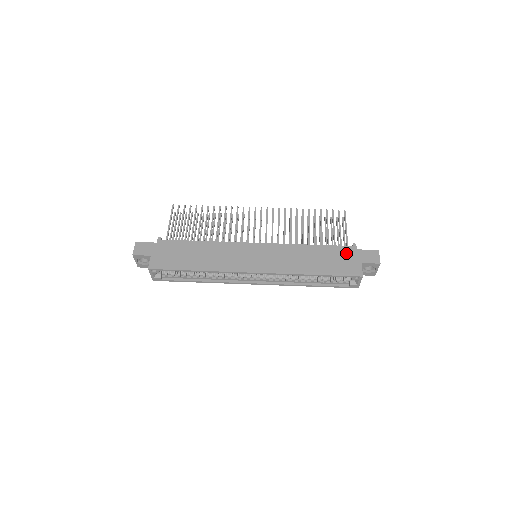
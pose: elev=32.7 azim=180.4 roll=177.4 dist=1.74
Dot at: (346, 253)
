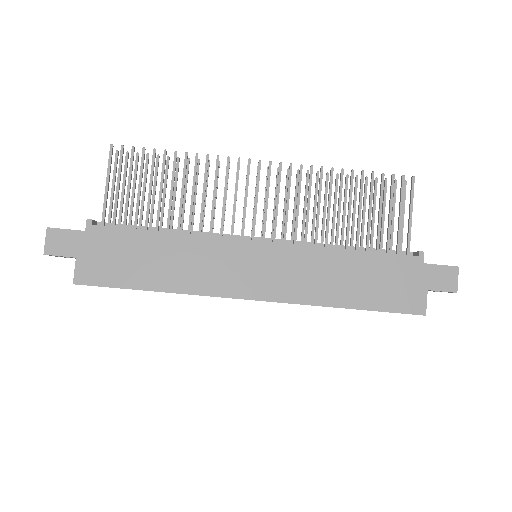
Dot at: (405, 270)
